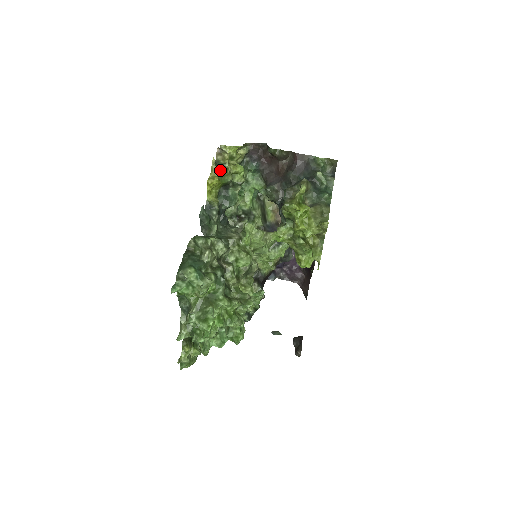
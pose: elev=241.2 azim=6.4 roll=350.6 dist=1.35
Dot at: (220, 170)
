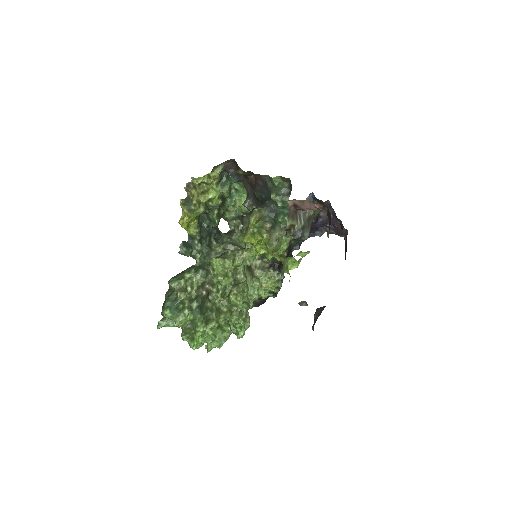
Dot at: (188, 209)
